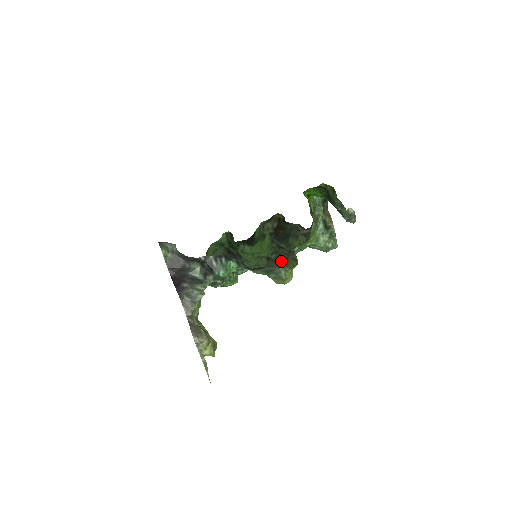
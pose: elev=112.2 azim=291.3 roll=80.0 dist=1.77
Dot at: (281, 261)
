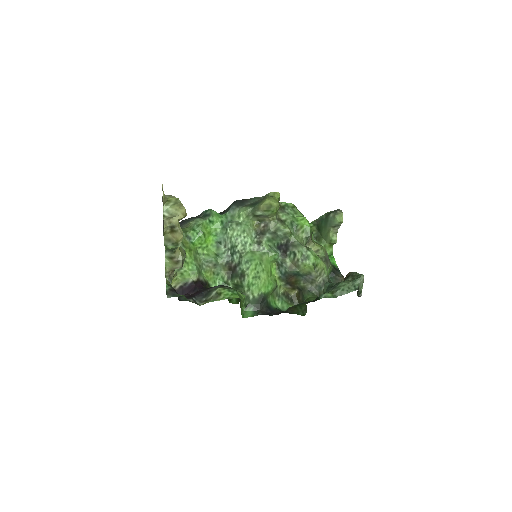
Dot at: (275, 230)
